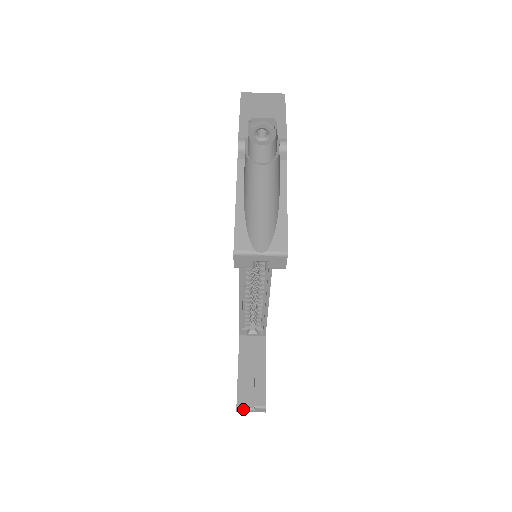
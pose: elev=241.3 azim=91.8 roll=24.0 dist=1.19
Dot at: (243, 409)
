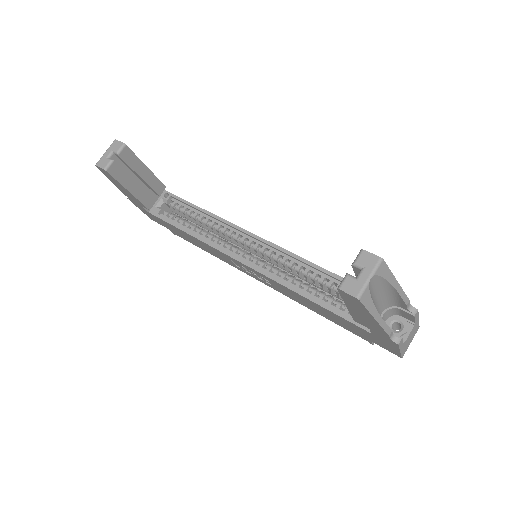
Dot at: (350, 283)
